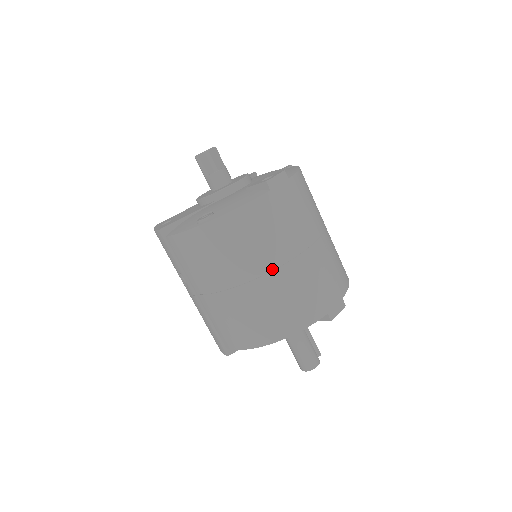
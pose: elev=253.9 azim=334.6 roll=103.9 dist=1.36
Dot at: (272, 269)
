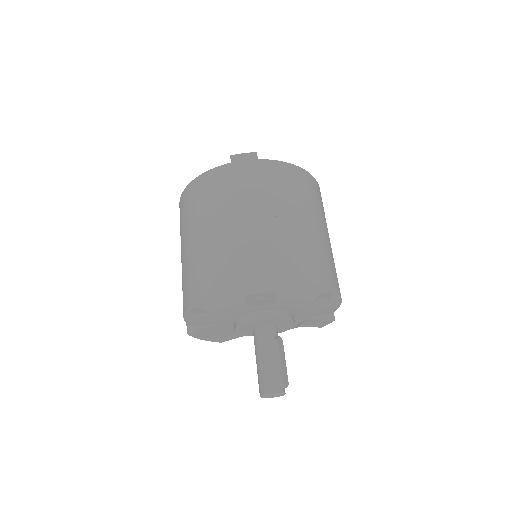
Dot at: (208, 228)
